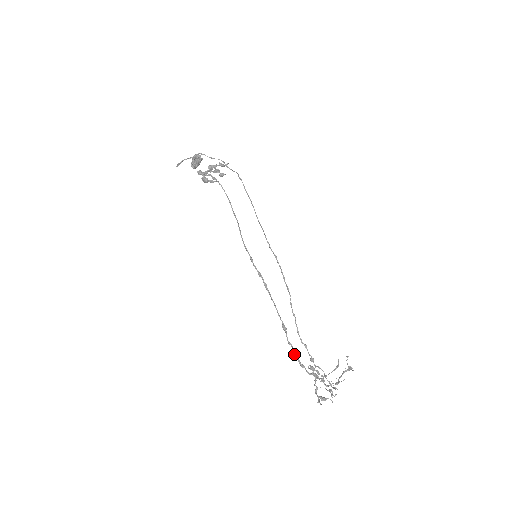
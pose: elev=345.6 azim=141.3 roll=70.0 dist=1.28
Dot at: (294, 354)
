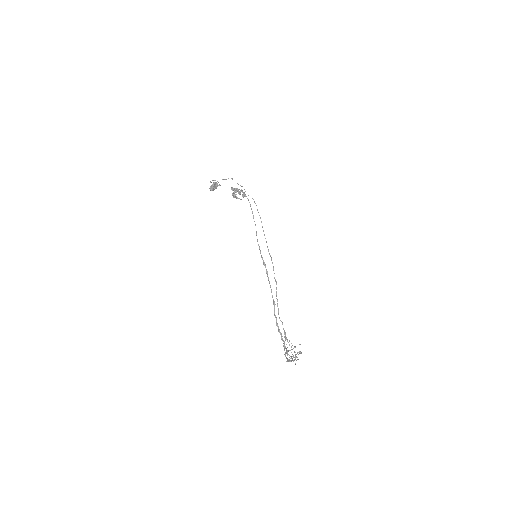
Dot at: (276, 324)
